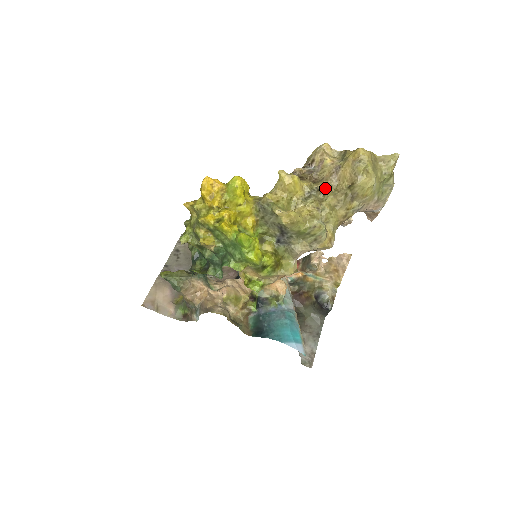
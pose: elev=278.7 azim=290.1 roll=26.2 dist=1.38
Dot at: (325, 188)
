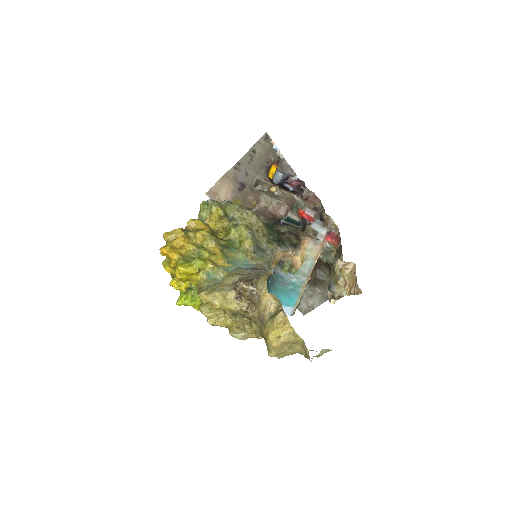
Dot at: (252, 319)
